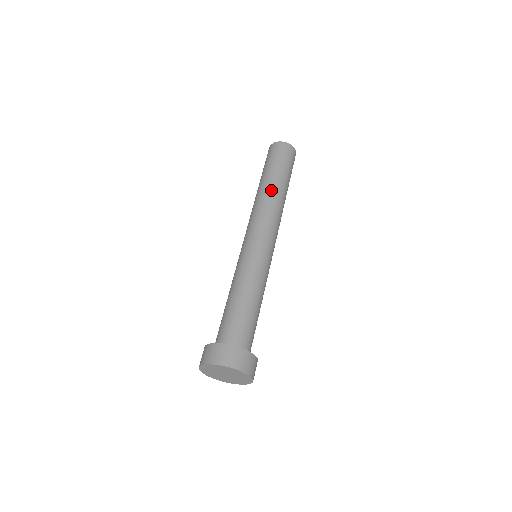
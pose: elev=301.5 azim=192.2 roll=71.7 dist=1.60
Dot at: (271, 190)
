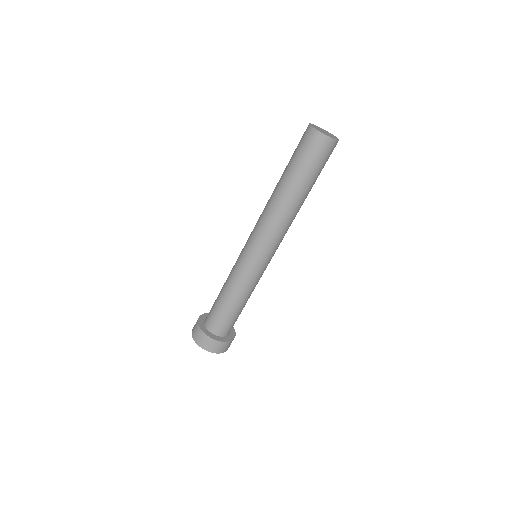
Dot at: (288, 203)
